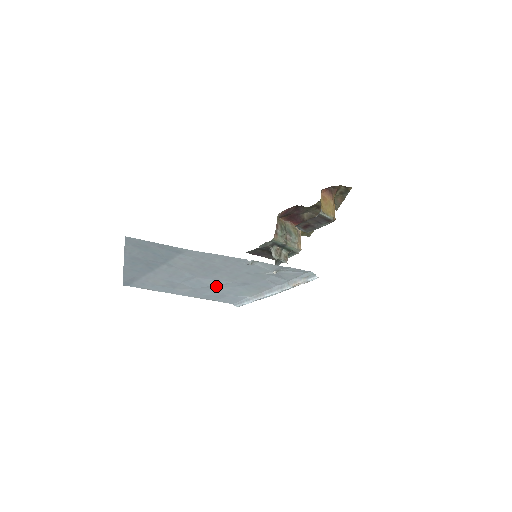
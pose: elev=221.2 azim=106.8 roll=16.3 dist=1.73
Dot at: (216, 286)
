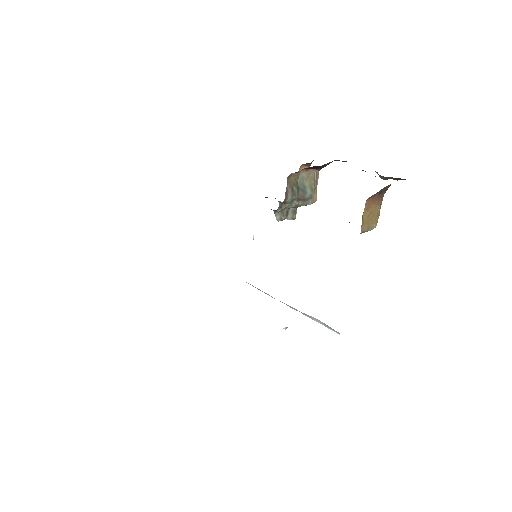
Dot at: occluded
